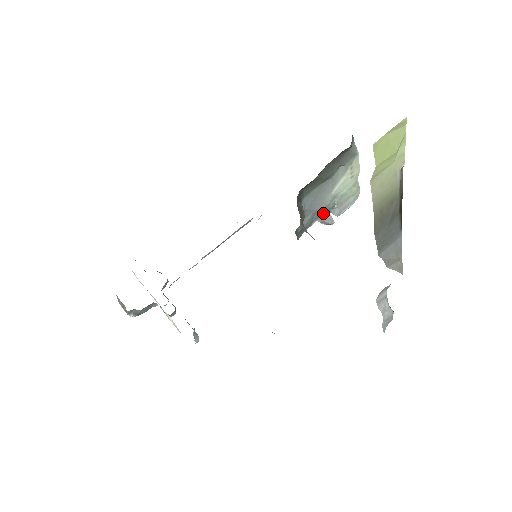
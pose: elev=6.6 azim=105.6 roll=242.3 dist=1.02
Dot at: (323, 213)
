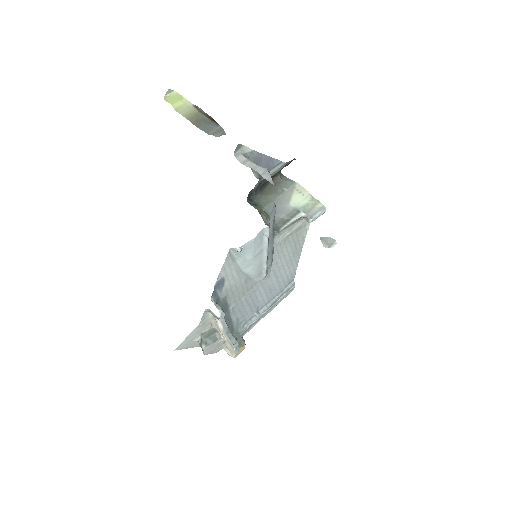
Dot at: (292, 217)
